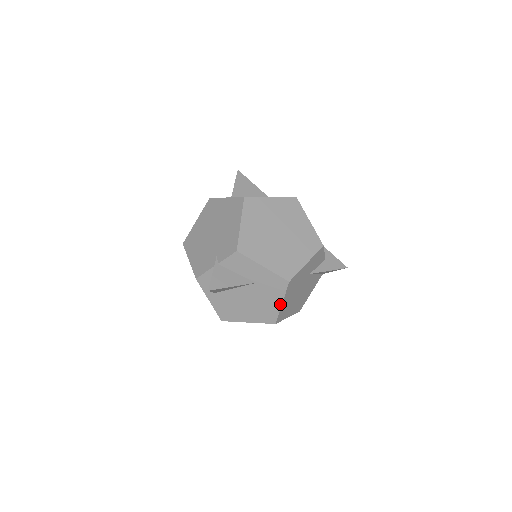
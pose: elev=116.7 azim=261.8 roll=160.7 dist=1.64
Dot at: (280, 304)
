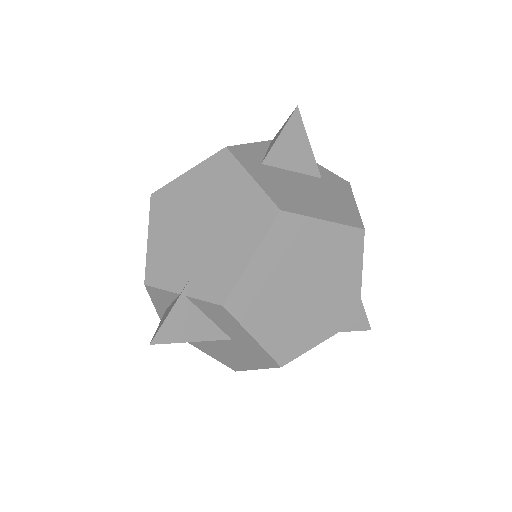
Dot at: (253, 368)
